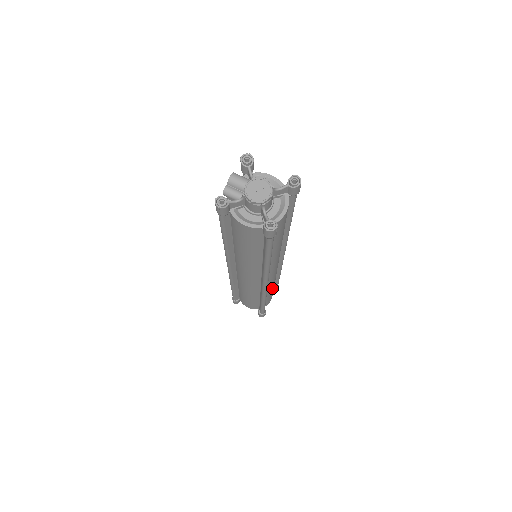
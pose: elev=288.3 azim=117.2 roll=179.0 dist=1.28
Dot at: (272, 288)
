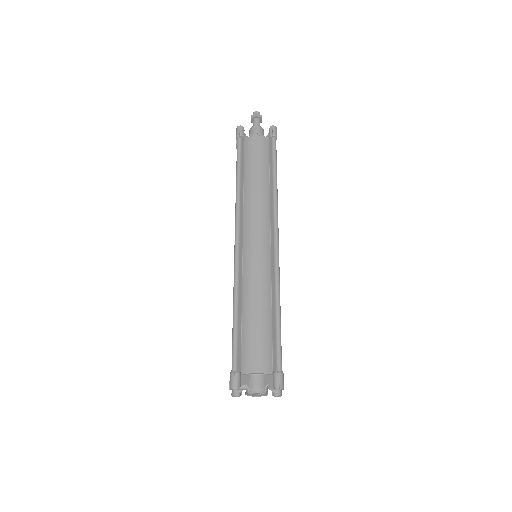
Dot at: occluded
